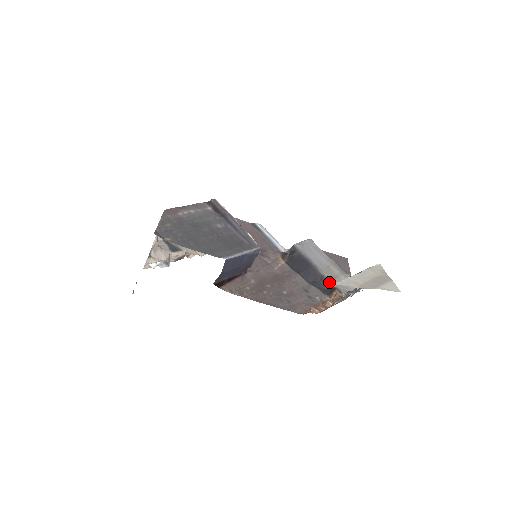
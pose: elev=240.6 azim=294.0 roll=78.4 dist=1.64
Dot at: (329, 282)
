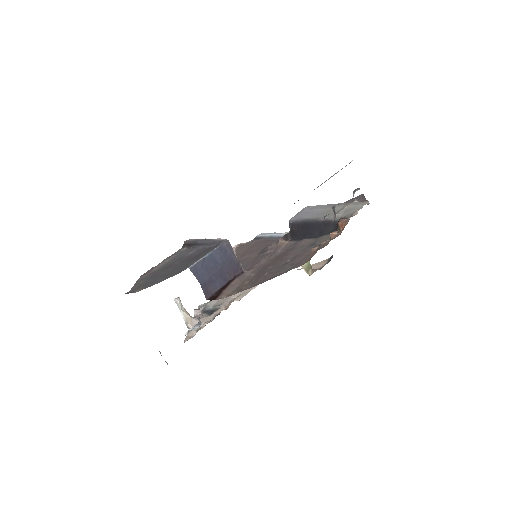
Dot at: (332, 220)
